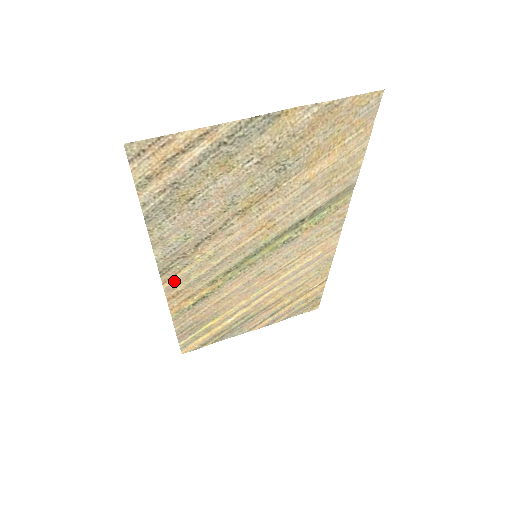
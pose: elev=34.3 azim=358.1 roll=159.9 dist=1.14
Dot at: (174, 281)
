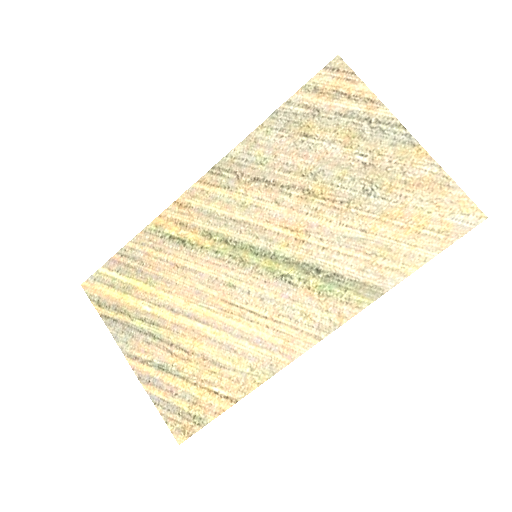
Dot at: (203, 190)
